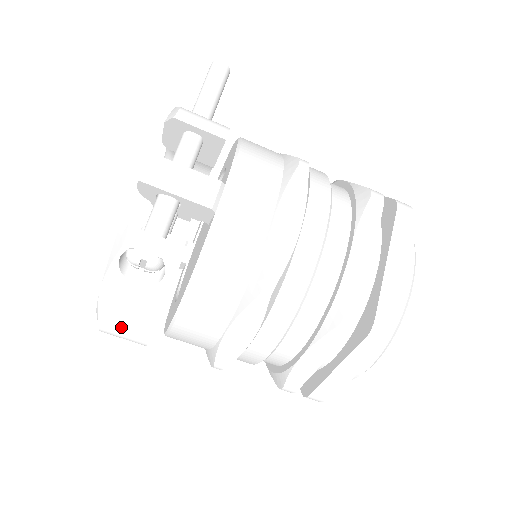
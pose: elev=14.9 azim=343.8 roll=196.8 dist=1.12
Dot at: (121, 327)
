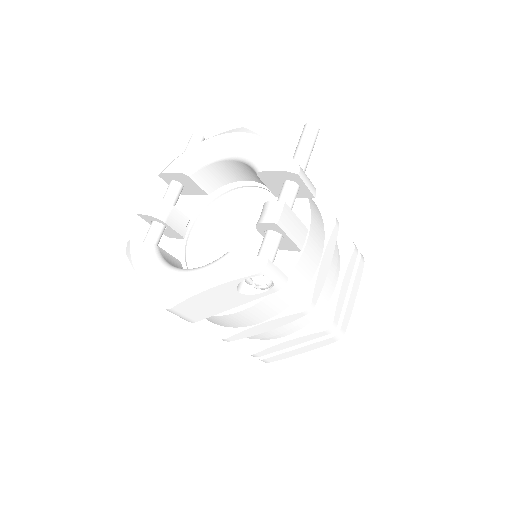
Dot at: (190, 311)
